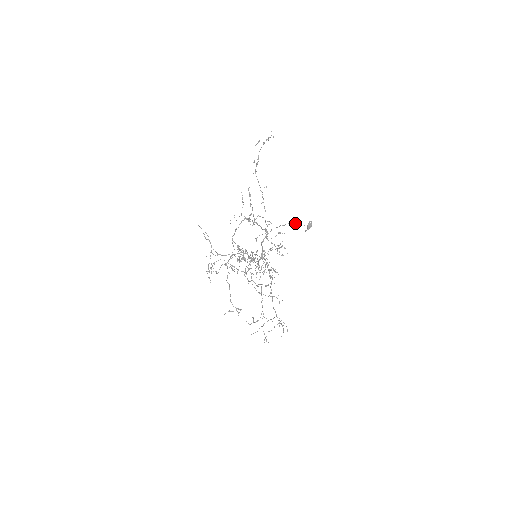
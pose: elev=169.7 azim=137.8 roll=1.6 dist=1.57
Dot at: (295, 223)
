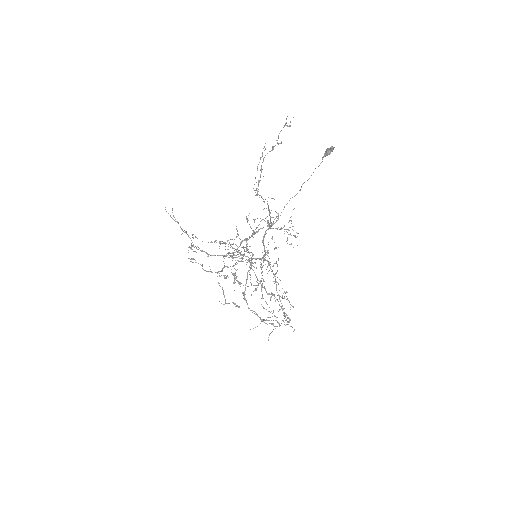
Dot at: occluded
